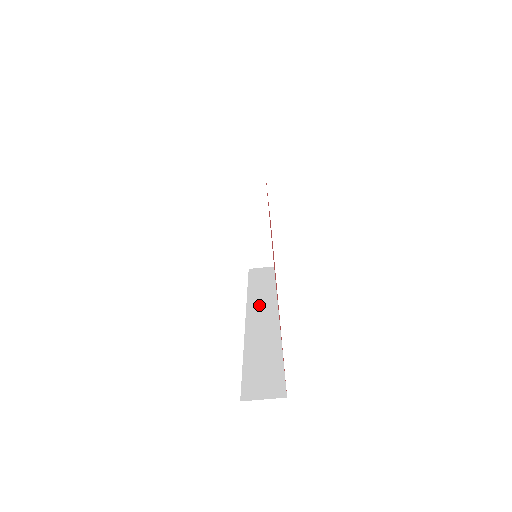
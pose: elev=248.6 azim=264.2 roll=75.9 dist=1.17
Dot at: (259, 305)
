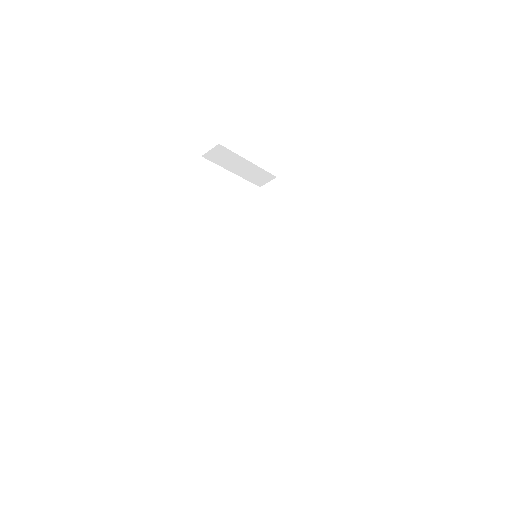
Dot at: (280, 253)
